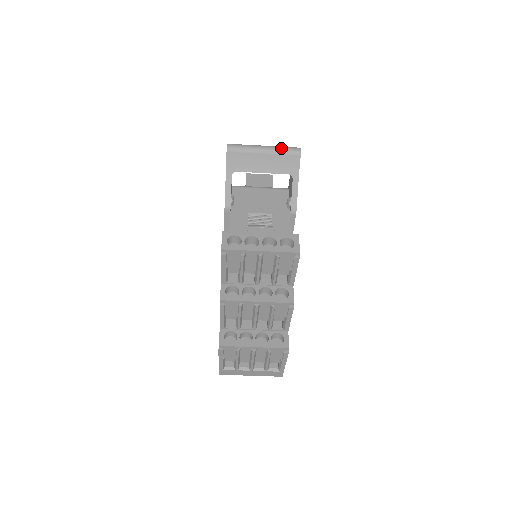
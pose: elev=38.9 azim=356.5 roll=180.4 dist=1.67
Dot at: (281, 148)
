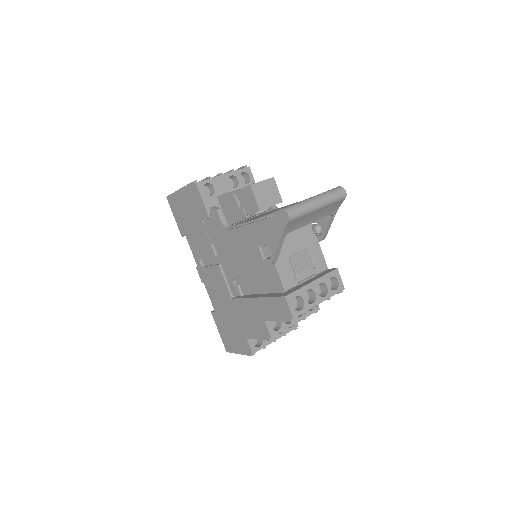
Dot at: (332, 198)
